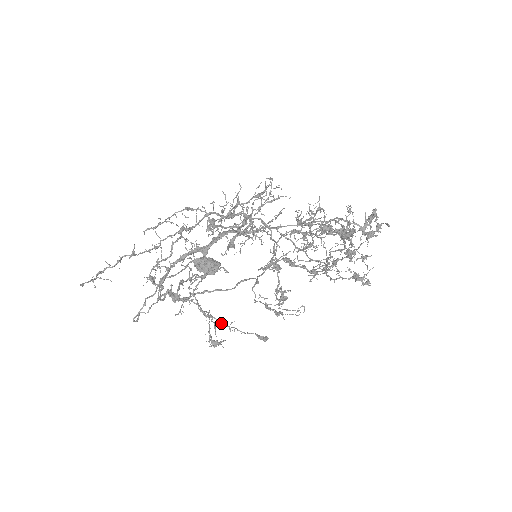
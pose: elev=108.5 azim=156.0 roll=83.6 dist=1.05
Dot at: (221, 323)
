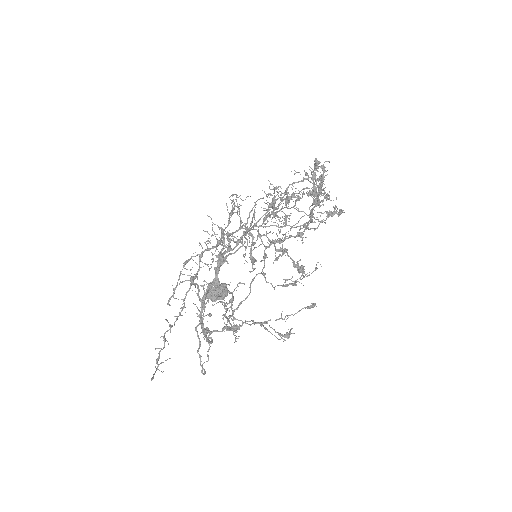
Dot at: occluded
